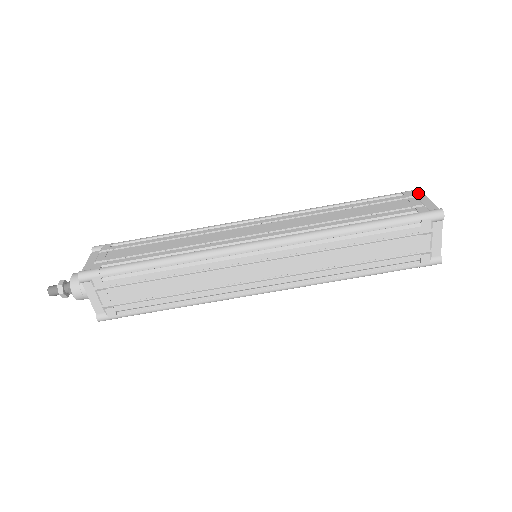
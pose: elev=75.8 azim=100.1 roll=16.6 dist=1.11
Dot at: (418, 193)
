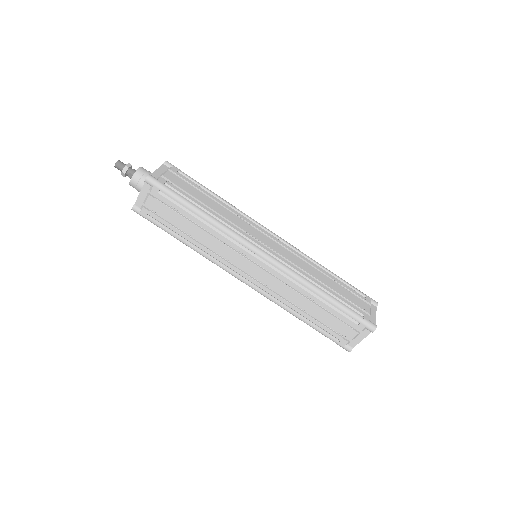
Dot at: (374, 304)
